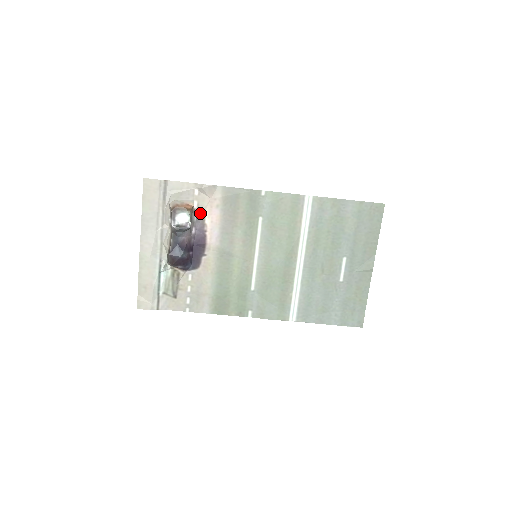
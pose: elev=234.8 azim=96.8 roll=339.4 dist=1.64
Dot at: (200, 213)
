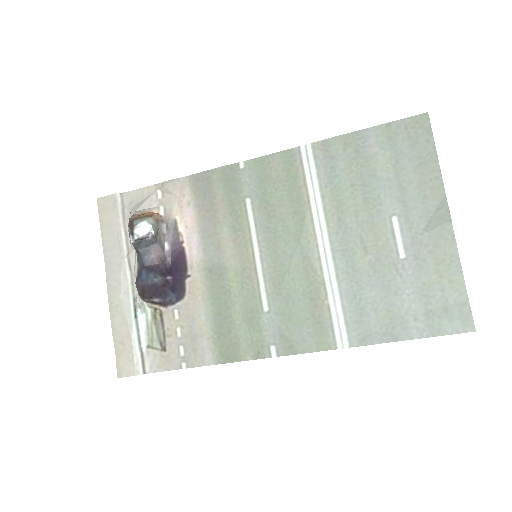
Dot at: (170, 220)
